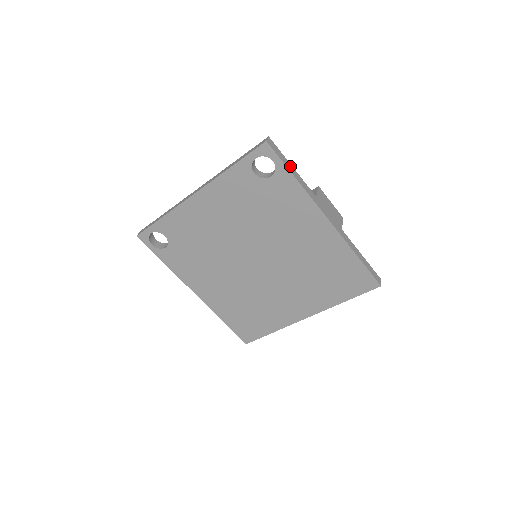
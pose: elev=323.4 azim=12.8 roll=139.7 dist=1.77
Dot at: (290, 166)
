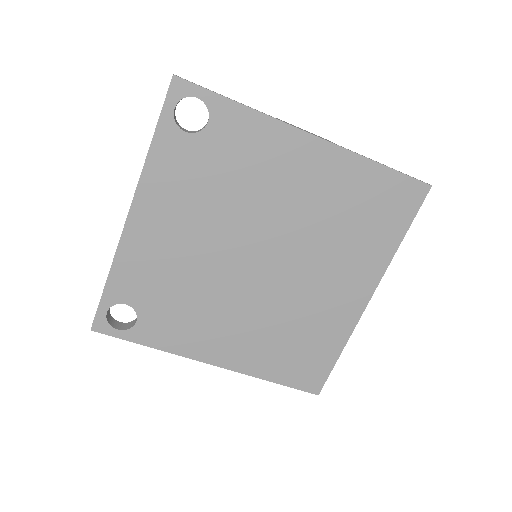
Dot at: occluded
